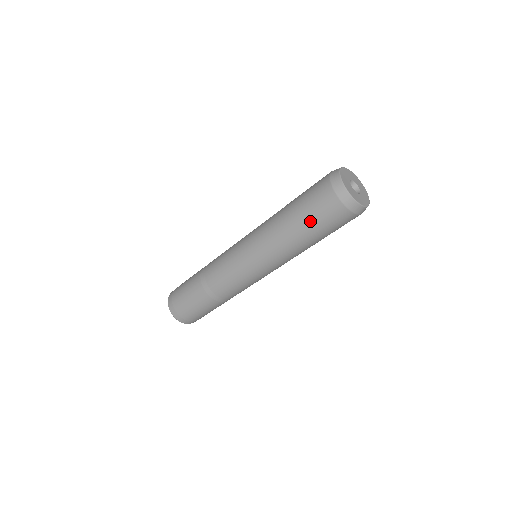
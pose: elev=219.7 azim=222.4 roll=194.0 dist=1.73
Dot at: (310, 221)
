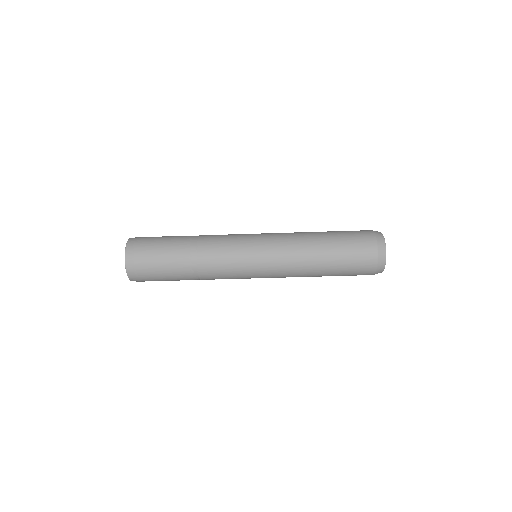
Dot at: (343, 252)
